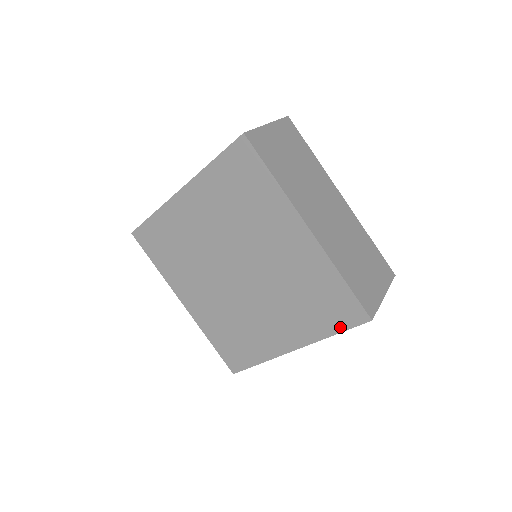
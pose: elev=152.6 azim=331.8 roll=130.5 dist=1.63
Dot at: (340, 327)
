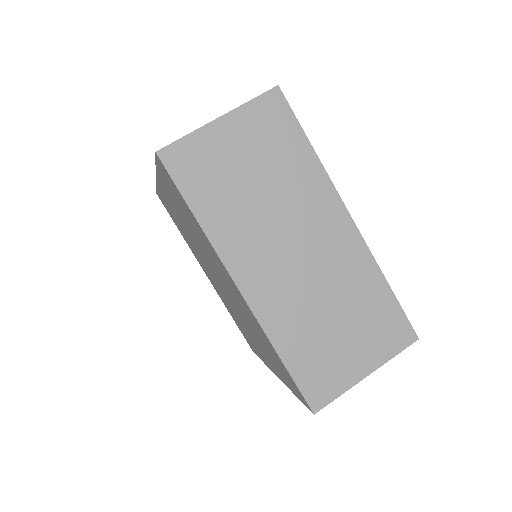
Dot at: (295, 393)
